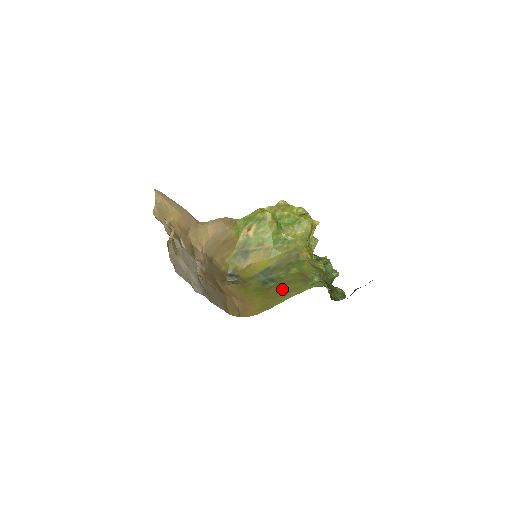
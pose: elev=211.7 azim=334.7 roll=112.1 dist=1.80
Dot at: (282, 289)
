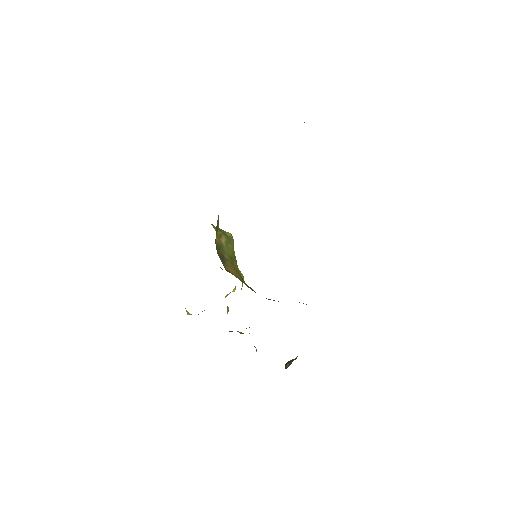
Dot at: occluded
